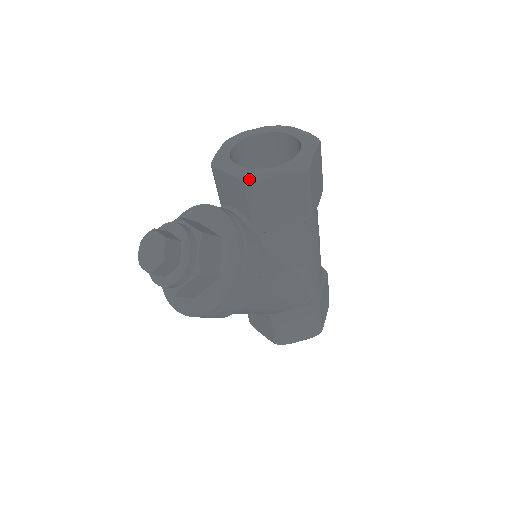
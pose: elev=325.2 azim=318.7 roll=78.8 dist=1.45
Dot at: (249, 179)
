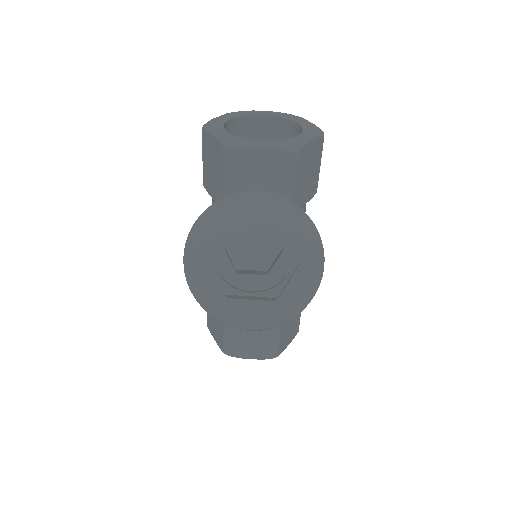
Dot at: (293, 147)
